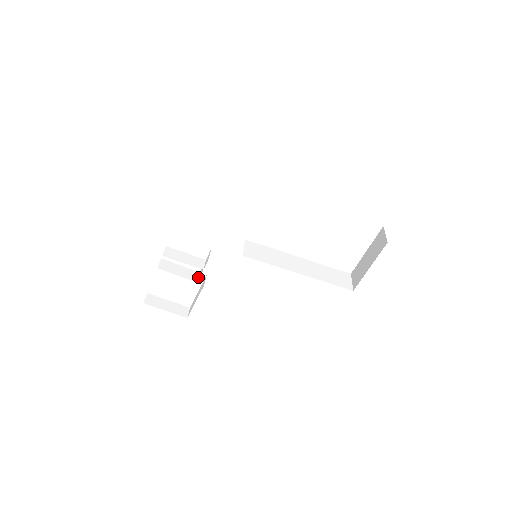
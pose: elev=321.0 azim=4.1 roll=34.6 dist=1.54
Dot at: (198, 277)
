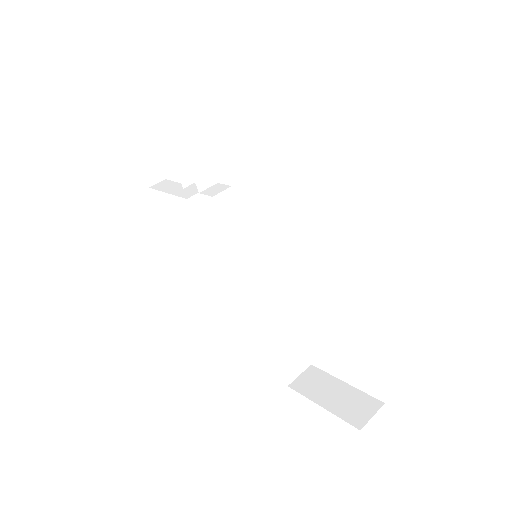
Dot at: (192, 183)
